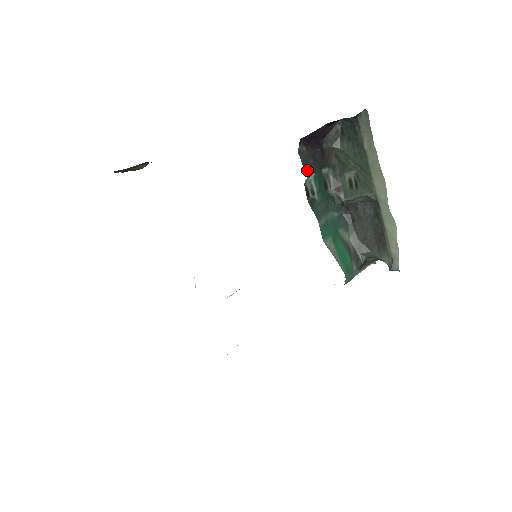
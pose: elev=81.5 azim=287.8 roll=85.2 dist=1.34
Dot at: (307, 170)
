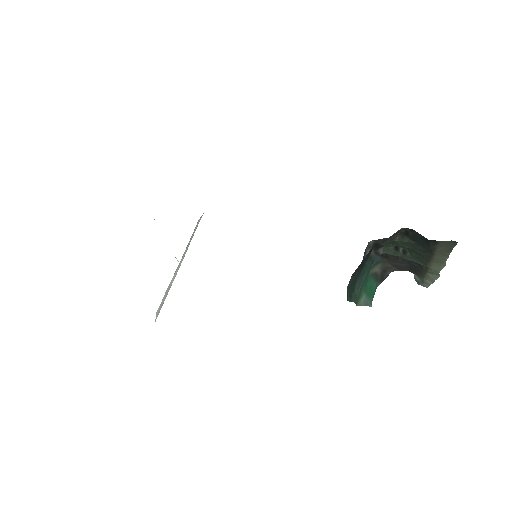
Dot at: (353, 288)
